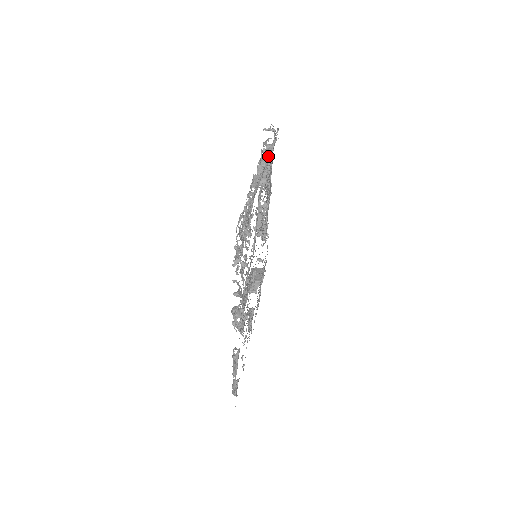
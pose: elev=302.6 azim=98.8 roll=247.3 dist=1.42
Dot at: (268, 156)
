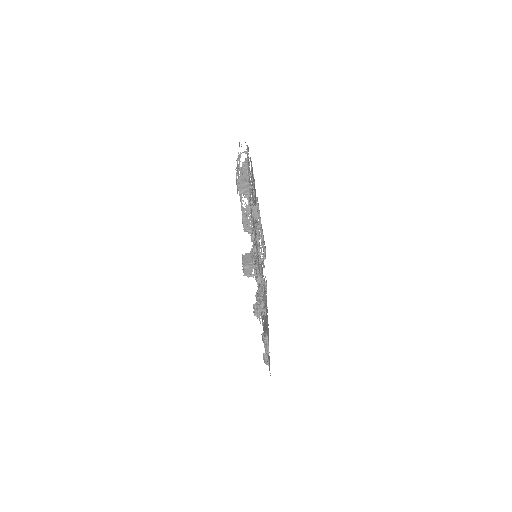
Dot at: (245, 171)
